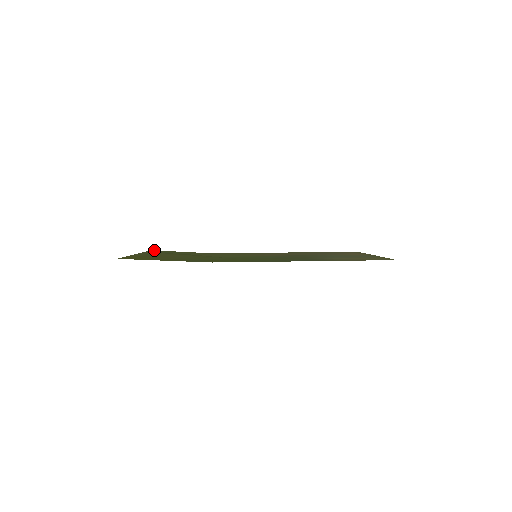
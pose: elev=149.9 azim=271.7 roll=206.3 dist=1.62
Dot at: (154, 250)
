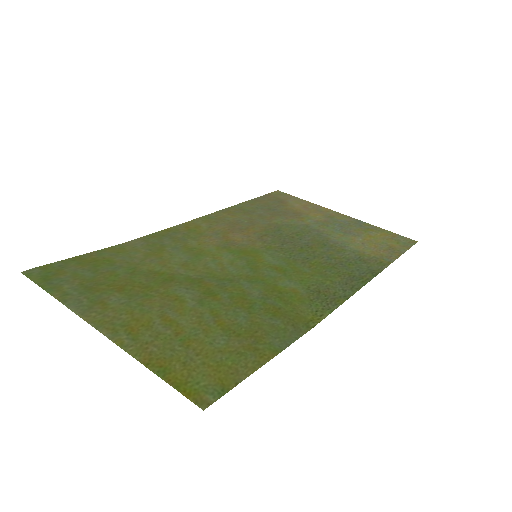
Dot at: occluded
